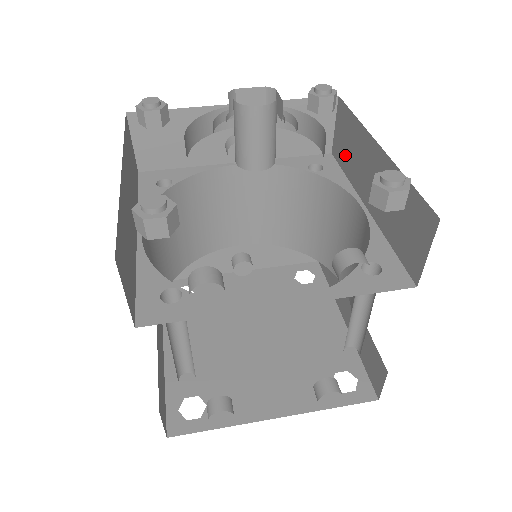
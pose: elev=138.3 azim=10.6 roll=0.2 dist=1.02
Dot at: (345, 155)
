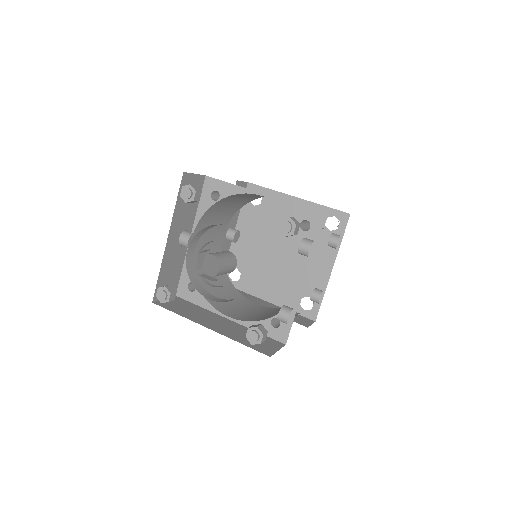
Dot at: occluded
